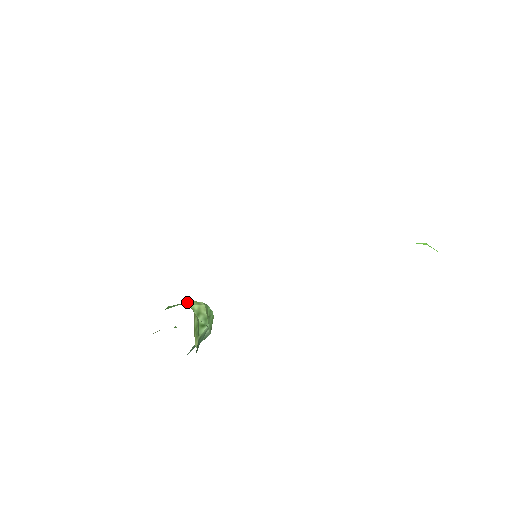
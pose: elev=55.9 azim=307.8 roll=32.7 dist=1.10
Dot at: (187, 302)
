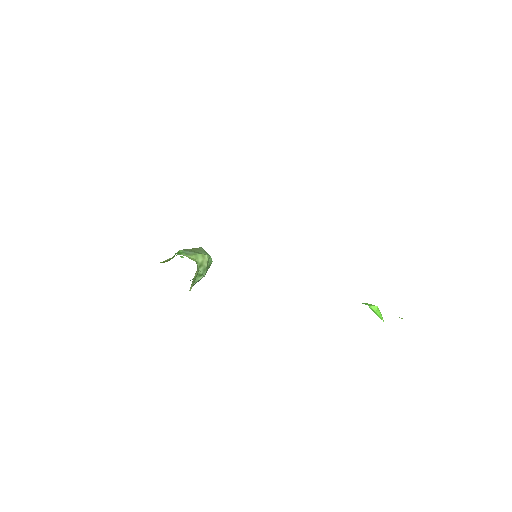
Dot at: (195, 253)
